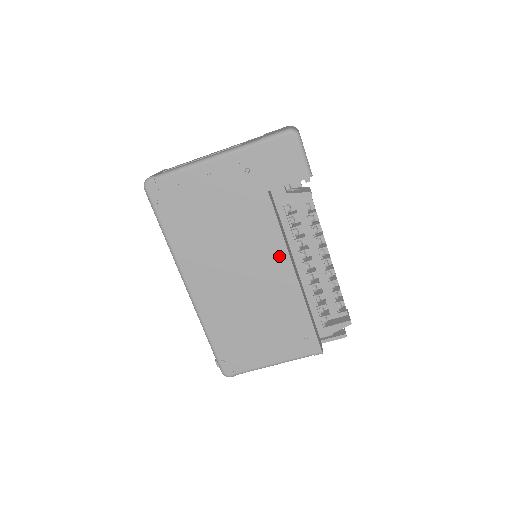
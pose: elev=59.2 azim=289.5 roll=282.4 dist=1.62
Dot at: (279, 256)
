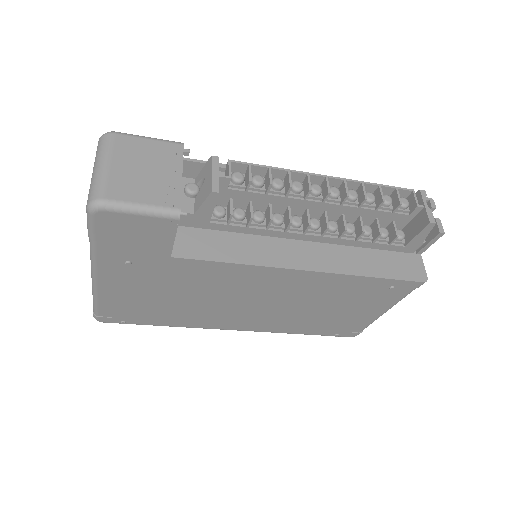
Dot at: (266, 274)
